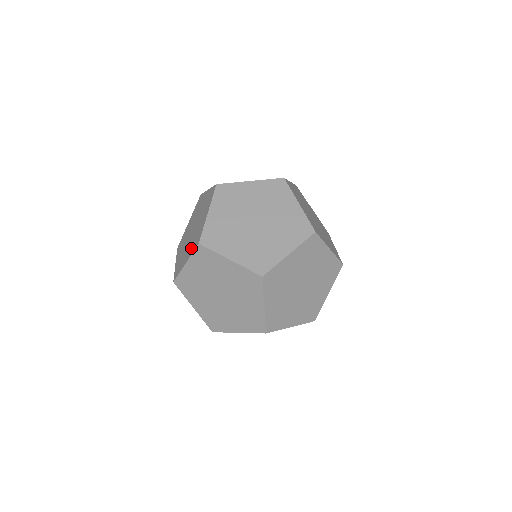
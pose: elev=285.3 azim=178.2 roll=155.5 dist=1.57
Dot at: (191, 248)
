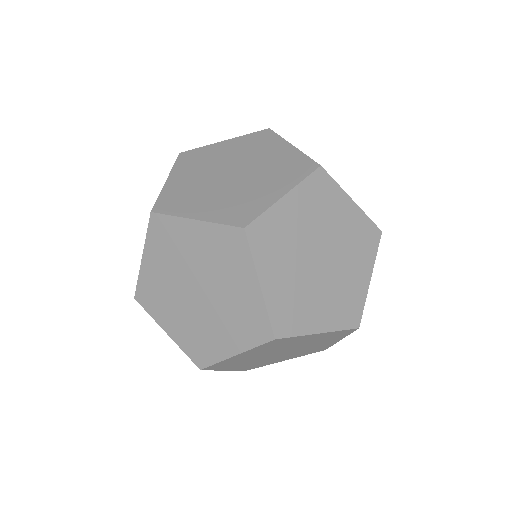
Dot at: (237, 334)
